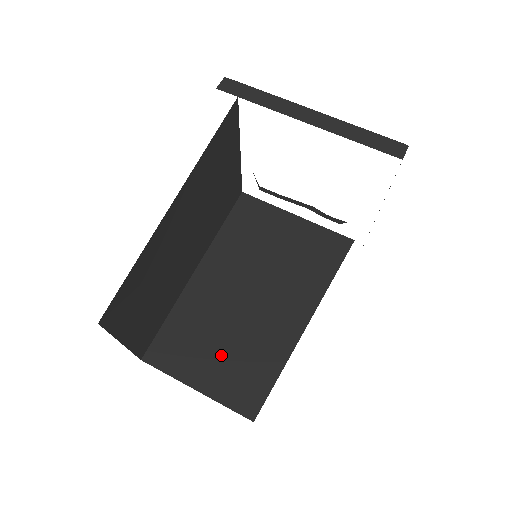
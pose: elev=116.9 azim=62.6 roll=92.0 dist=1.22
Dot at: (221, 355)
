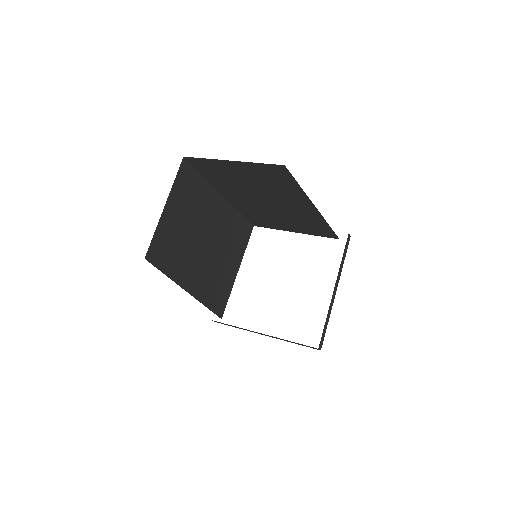
Dot at: occluded
